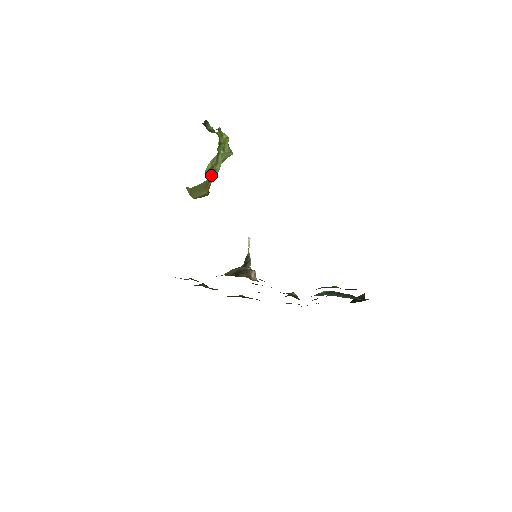
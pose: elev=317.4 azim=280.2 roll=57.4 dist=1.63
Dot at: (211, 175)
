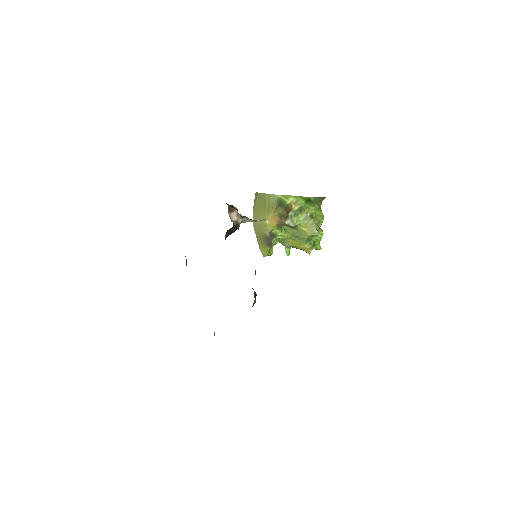
Dot at: (284, 213)
